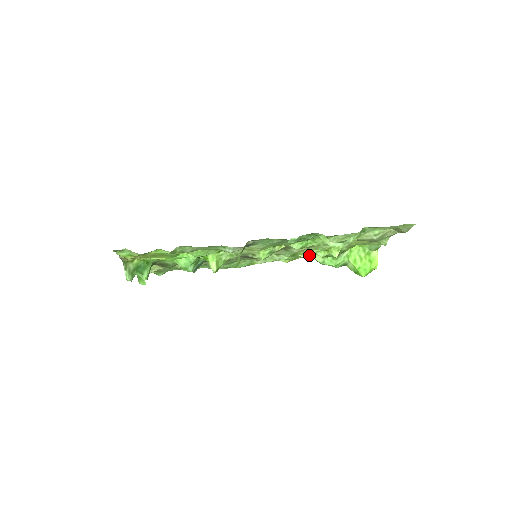
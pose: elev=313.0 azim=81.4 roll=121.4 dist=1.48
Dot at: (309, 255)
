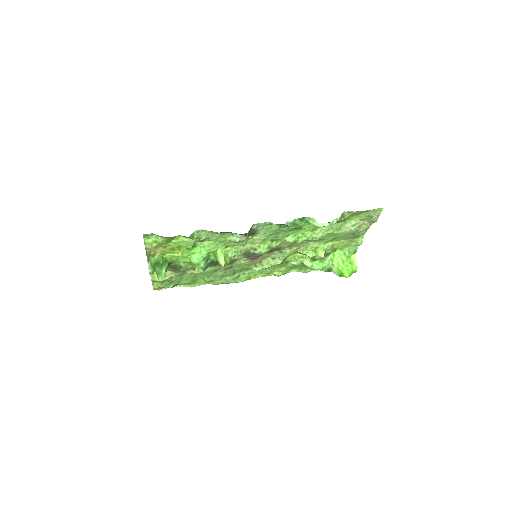
Dot at: (299, 261)
